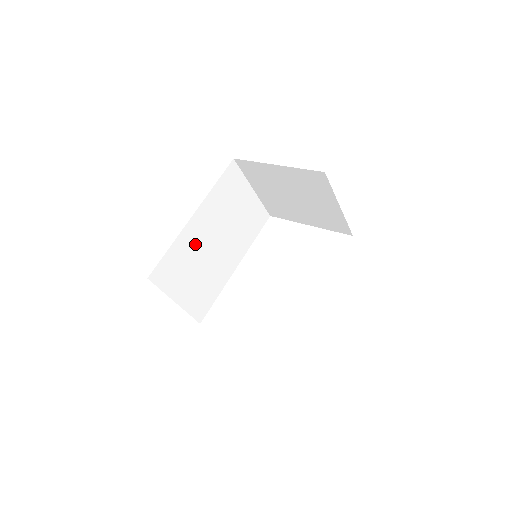
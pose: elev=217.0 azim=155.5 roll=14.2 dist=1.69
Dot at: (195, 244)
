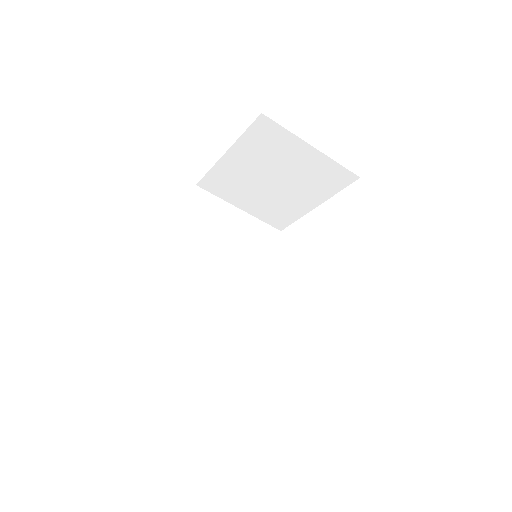
Dot at: (192, 286)
